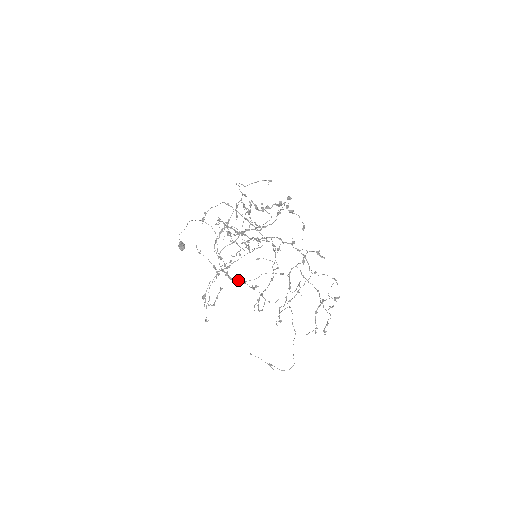
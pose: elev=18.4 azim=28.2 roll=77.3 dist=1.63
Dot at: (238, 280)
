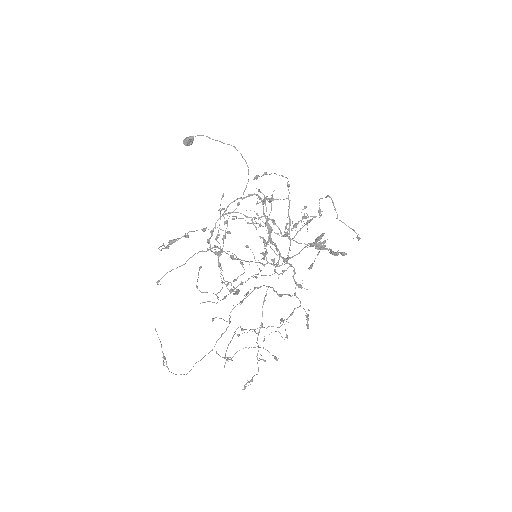
Dot at: (215, 253)
